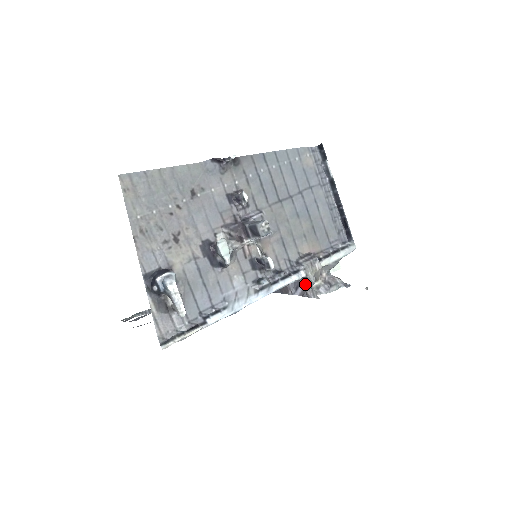
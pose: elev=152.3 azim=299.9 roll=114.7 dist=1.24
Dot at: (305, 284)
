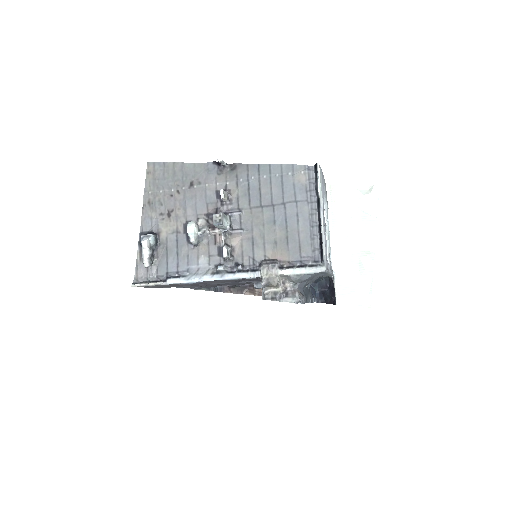
Dot at: occluded
